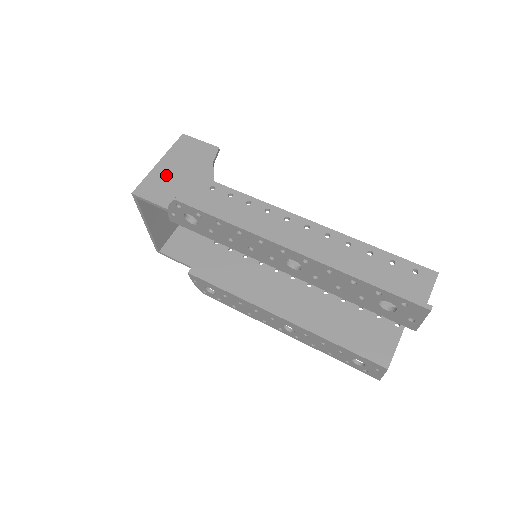
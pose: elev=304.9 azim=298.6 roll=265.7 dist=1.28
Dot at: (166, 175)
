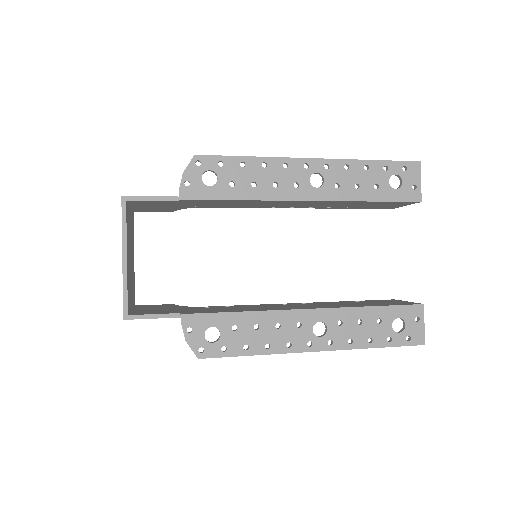
Dot at: occluded
